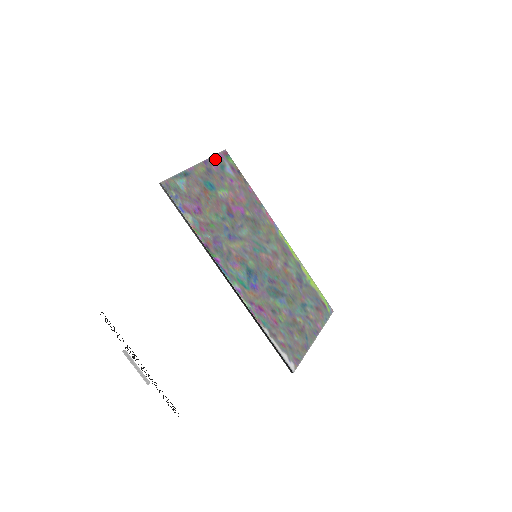
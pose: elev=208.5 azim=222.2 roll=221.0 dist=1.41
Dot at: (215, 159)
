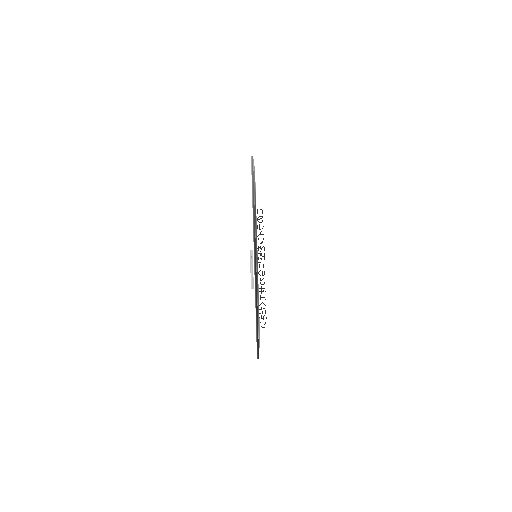
Dot at: occluded
